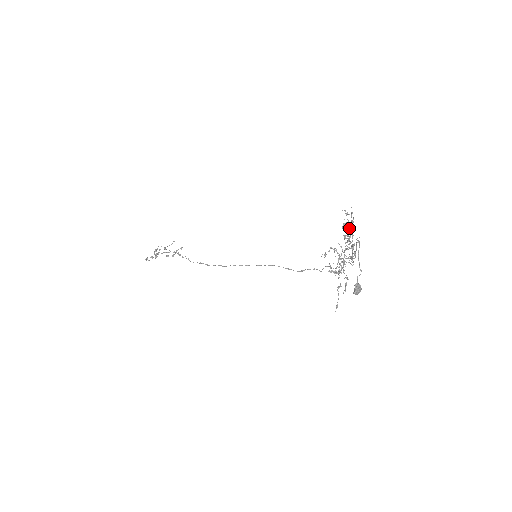
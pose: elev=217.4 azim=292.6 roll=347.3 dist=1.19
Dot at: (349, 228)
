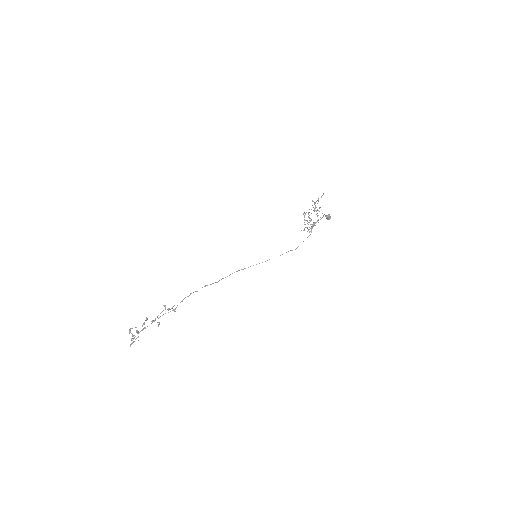
Dot at: occluded
